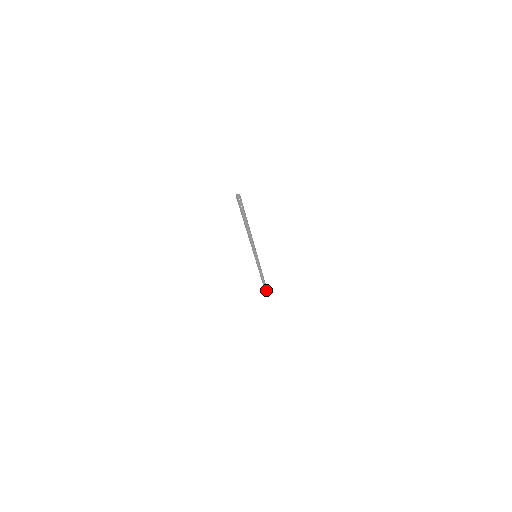
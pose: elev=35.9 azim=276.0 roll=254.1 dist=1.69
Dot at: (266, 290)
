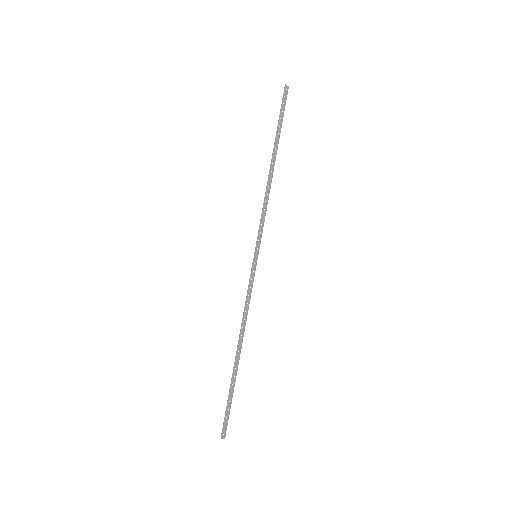
Dot at: (223, 437)
